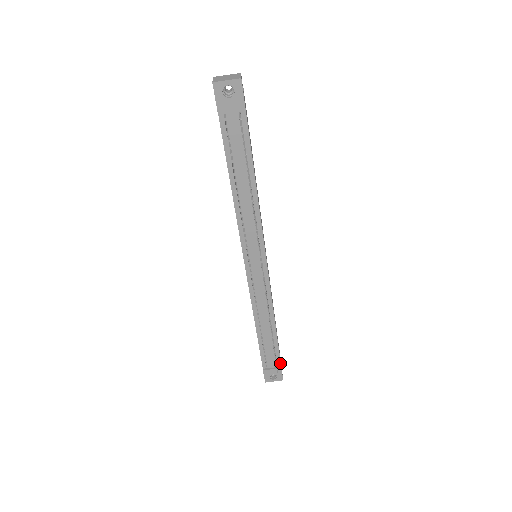
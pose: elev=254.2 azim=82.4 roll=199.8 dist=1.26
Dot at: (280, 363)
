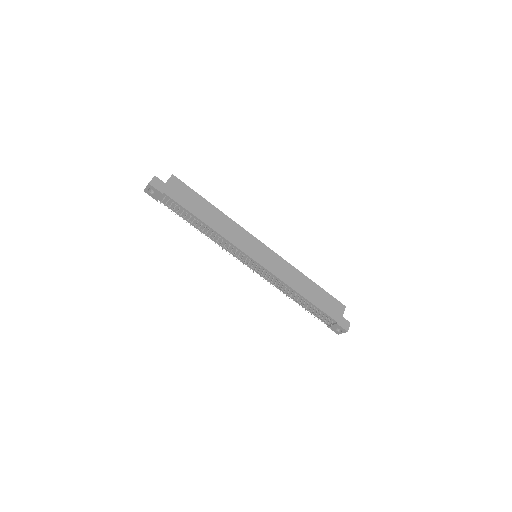
Dot at: (334, 320)
